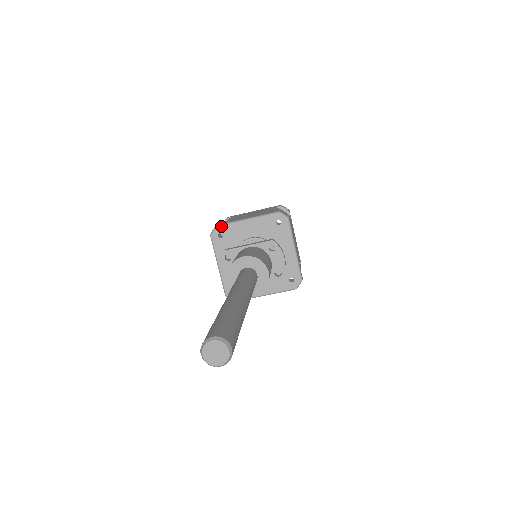
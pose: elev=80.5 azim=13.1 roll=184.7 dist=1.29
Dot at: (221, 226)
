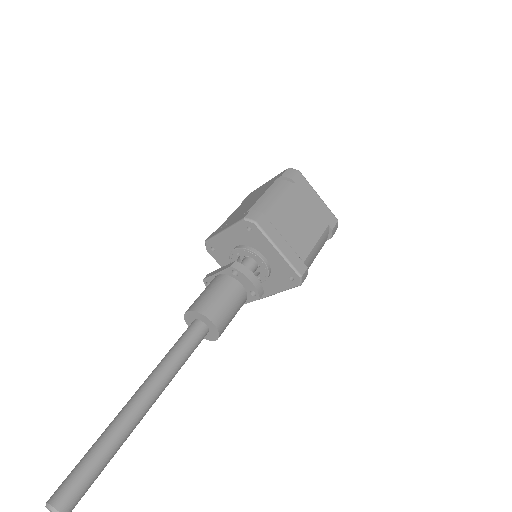
Dot at: (208, 241)
